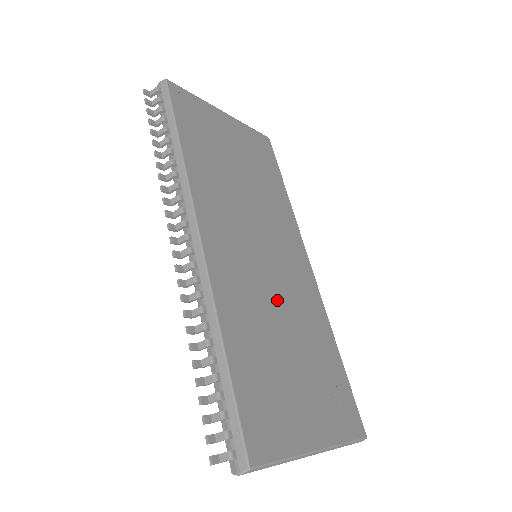
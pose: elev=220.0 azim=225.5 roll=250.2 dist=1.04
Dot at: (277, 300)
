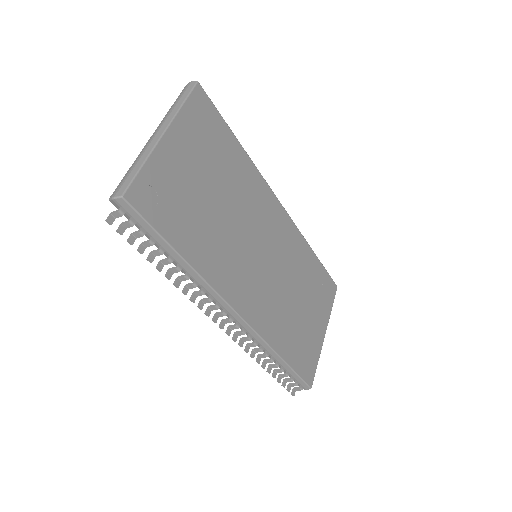
Dot at: (283, 280)
